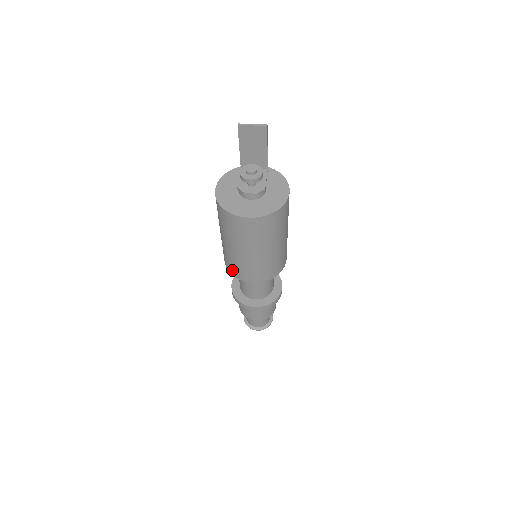
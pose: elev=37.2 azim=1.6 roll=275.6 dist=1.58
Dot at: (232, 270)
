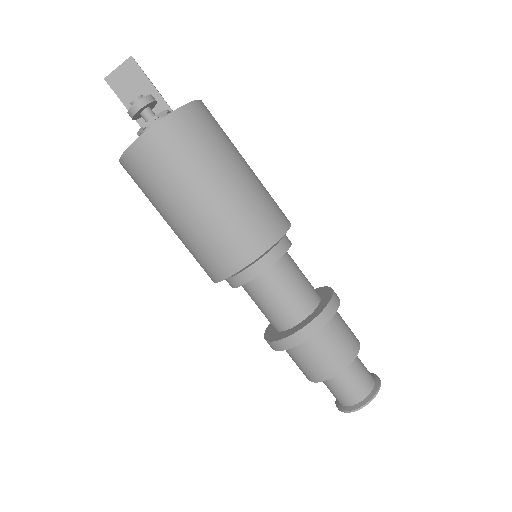
Dot at: (215, 268)
